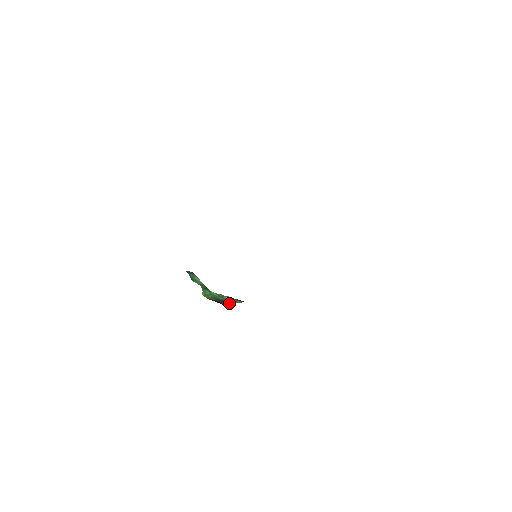
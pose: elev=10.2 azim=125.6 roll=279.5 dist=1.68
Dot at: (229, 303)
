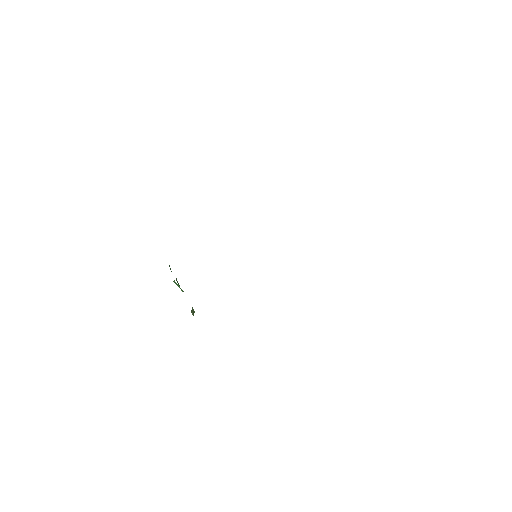
Dot at: (192, 309)
